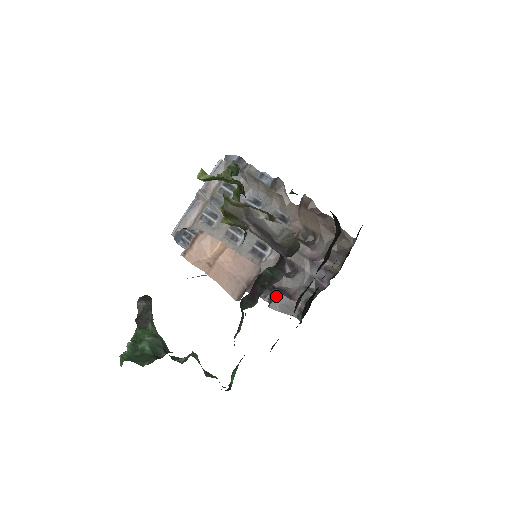
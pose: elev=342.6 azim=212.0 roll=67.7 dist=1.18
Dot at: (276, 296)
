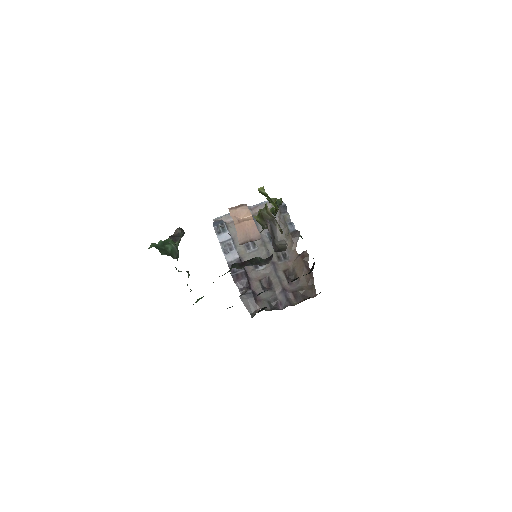
Dot at: (248, 293)
